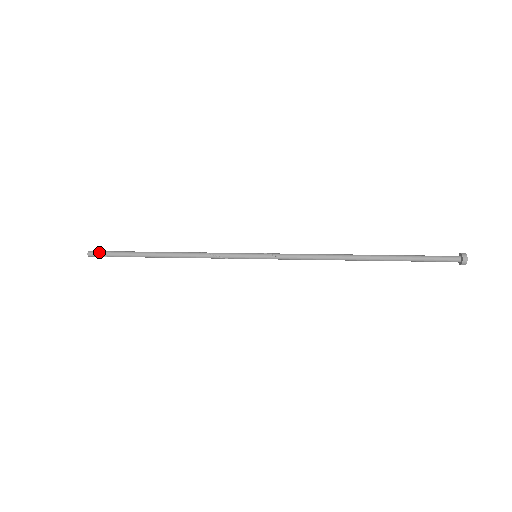
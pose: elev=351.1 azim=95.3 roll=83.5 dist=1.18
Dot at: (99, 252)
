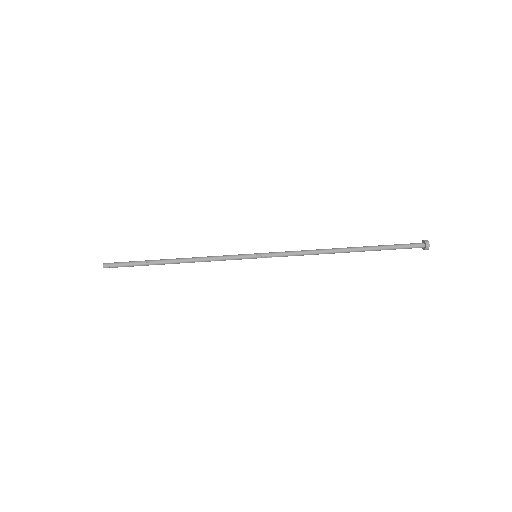
Dot at: occluded
